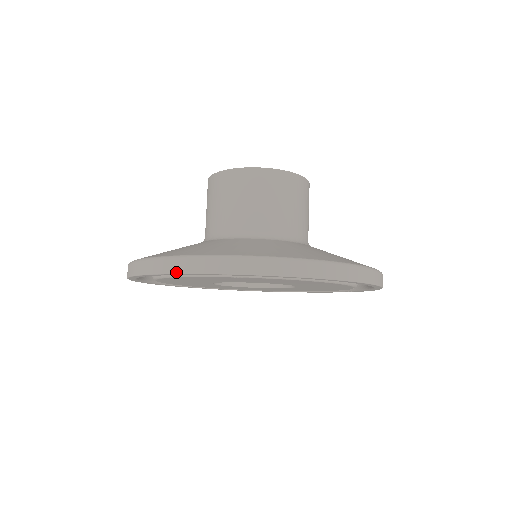
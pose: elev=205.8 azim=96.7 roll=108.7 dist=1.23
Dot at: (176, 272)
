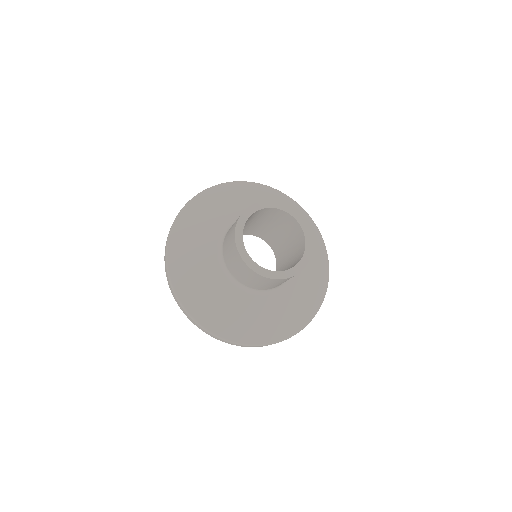
Dot at: occluded
